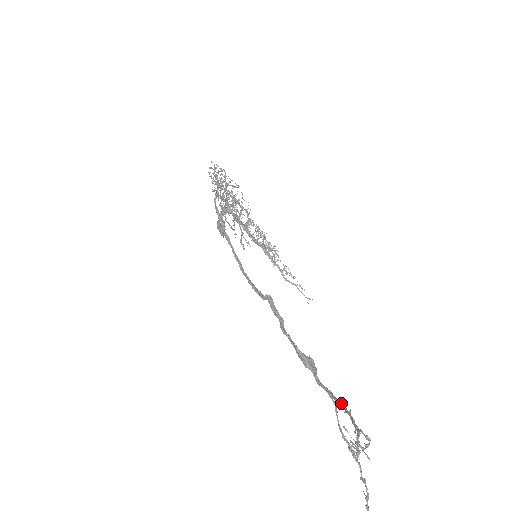
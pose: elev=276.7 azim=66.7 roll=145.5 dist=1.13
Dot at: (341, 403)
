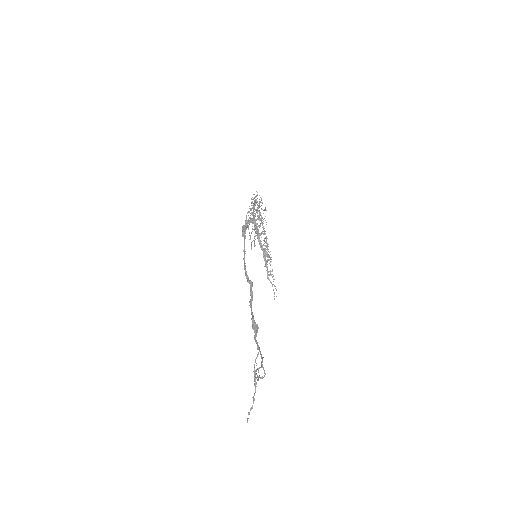
Dot at: occluded
